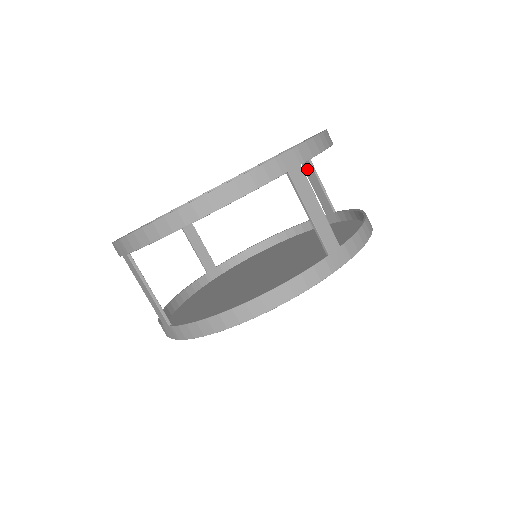
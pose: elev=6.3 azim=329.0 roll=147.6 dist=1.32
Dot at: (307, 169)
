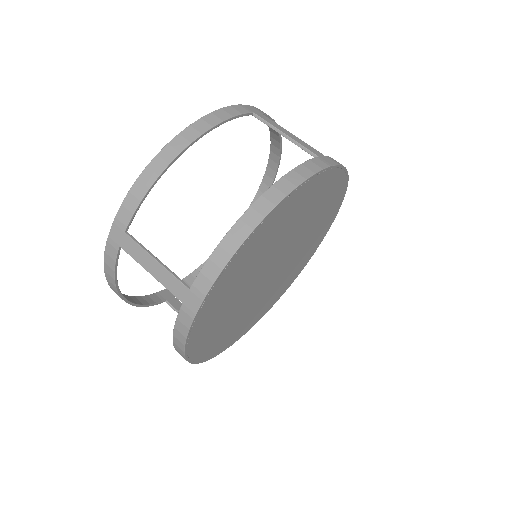
Dot at: occluded
